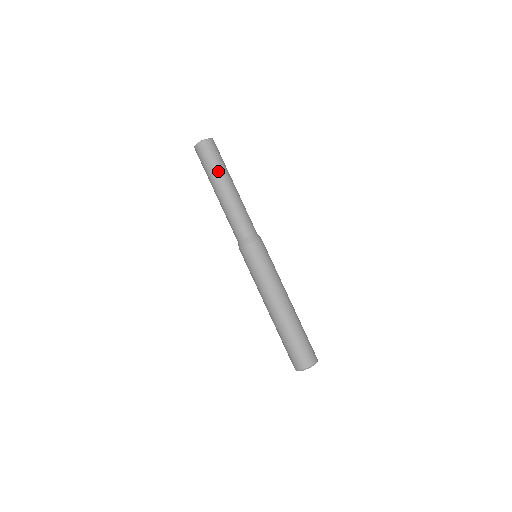
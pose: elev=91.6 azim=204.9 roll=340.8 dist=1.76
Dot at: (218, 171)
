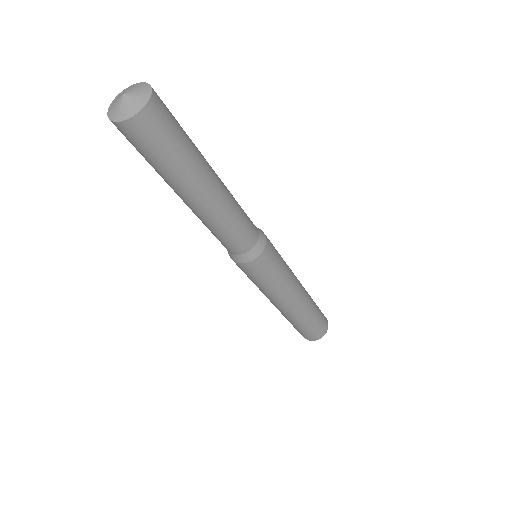
Dot at: (169, 177)
